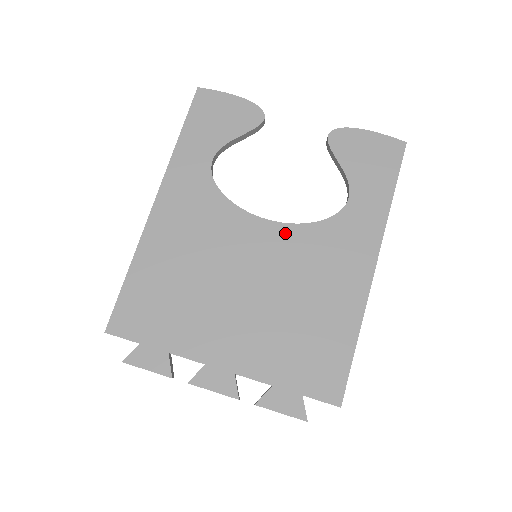
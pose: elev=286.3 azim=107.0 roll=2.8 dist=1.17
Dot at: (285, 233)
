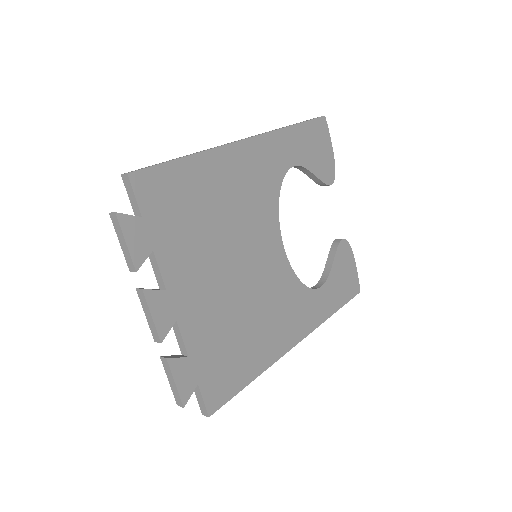
Dot at: (283, 264)
